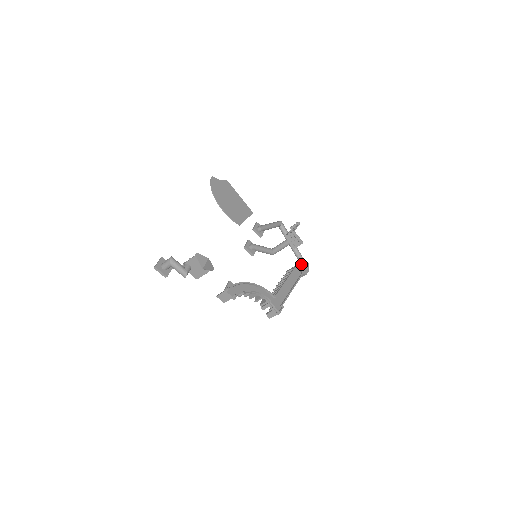
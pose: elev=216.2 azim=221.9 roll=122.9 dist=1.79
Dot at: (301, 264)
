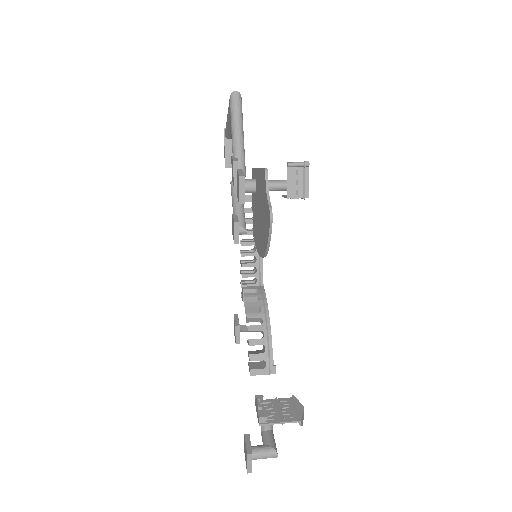
Dot at: (229, 137)
